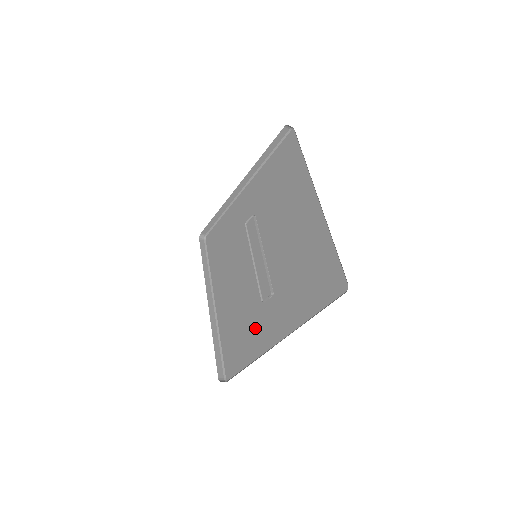
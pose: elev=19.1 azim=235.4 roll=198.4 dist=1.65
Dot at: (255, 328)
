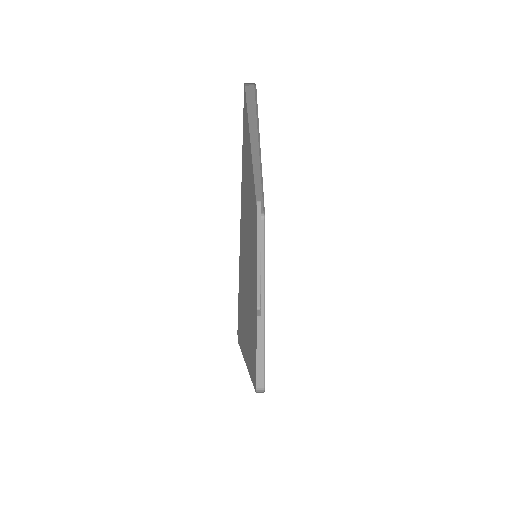
Dot at: occluded
